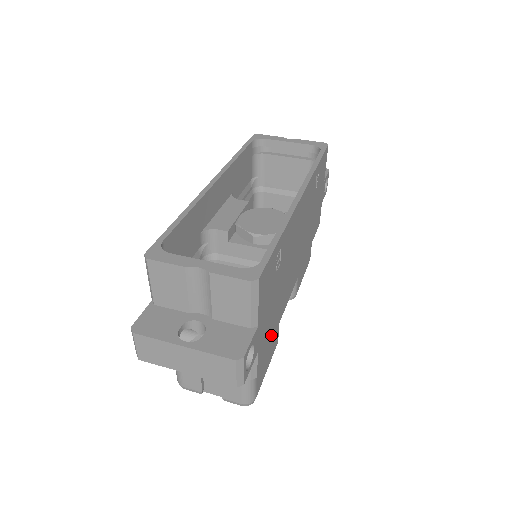
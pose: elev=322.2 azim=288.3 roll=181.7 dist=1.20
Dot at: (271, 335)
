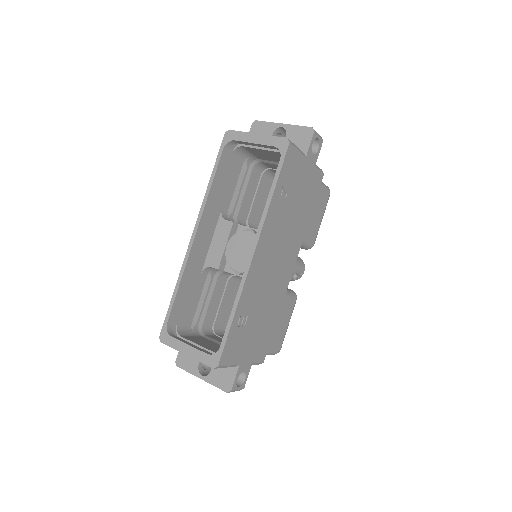
Dot at: (269, 332)
